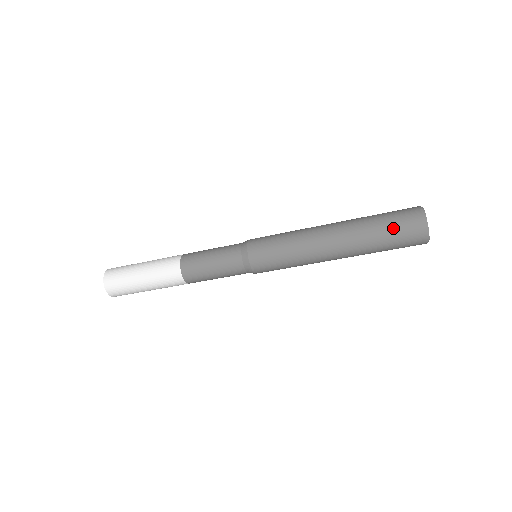
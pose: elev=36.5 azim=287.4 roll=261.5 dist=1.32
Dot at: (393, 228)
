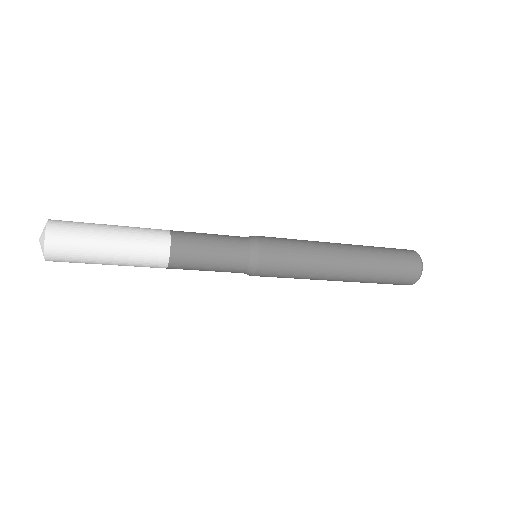
Dot at: (398, 261)
